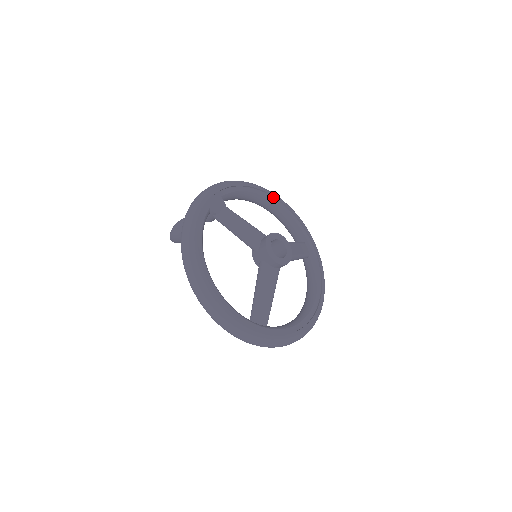
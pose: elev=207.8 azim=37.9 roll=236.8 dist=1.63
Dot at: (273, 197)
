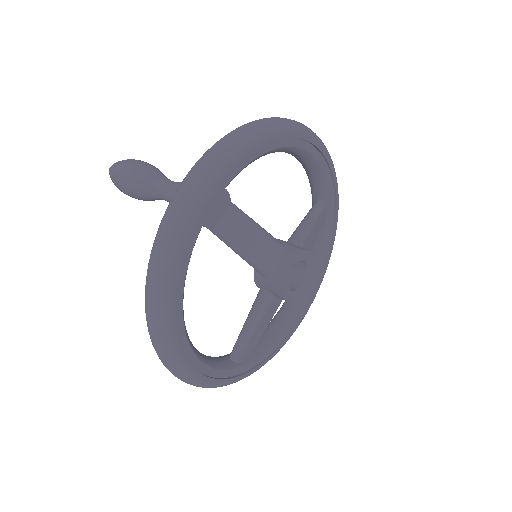
Dot at: (307, 141)
